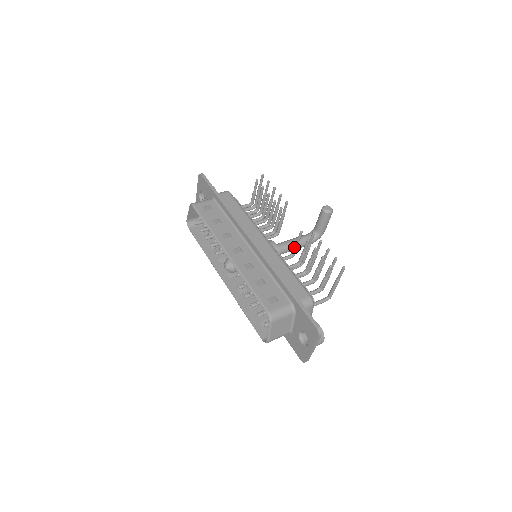
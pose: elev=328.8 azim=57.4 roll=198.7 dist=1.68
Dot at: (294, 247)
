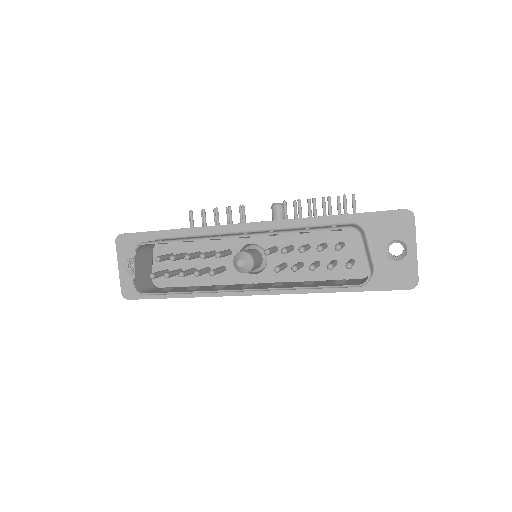
Dot at: occluded
